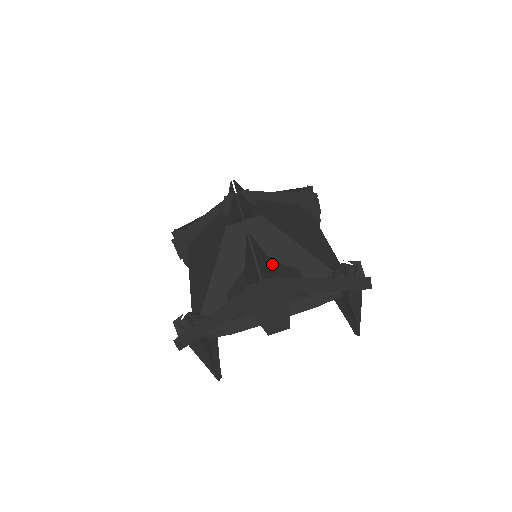
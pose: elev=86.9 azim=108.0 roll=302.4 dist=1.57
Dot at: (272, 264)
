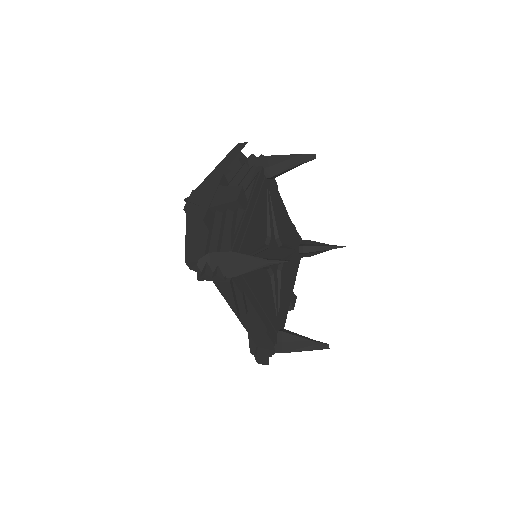
Dot at: occluded
